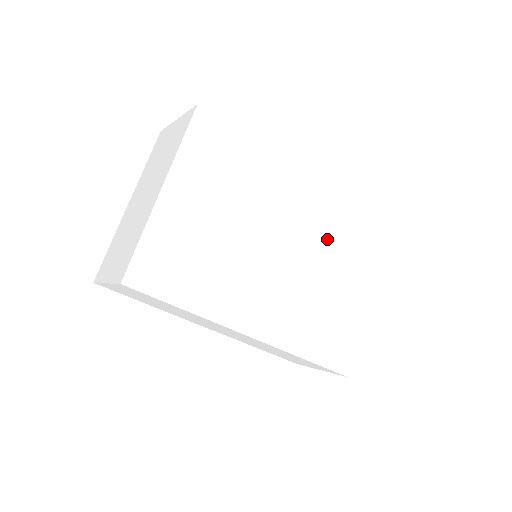
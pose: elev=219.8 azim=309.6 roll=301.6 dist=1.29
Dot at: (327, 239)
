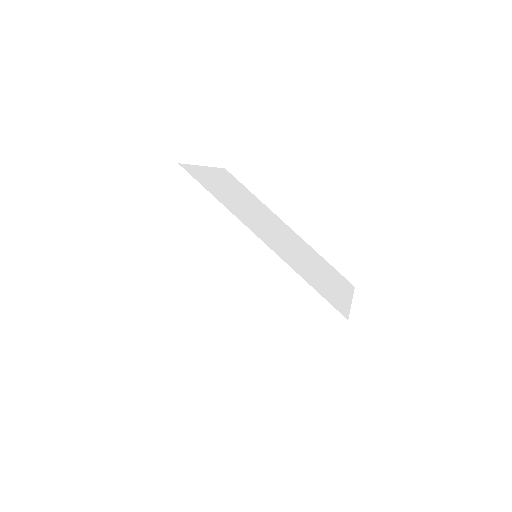
Dot at: (309, 253)
